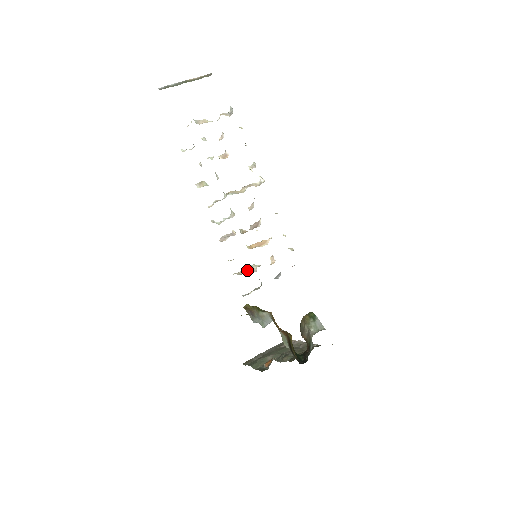
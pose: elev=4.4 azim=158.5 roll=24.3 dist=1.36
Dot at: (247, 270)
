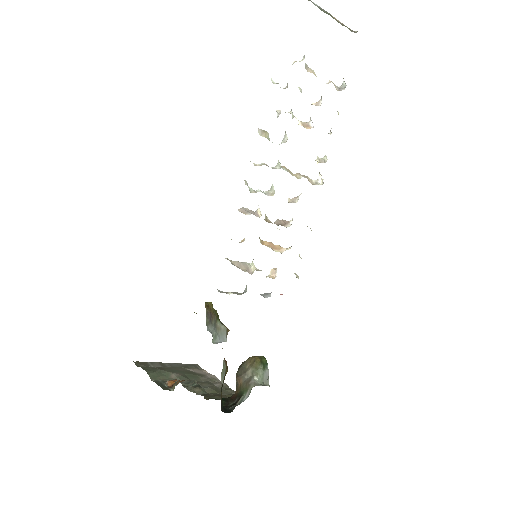
Dot at: (242, 265)
